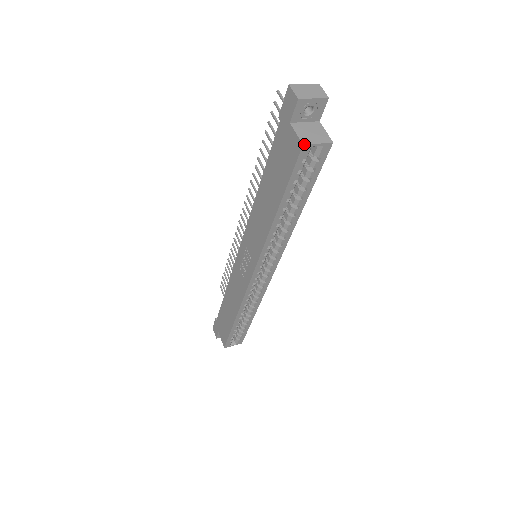
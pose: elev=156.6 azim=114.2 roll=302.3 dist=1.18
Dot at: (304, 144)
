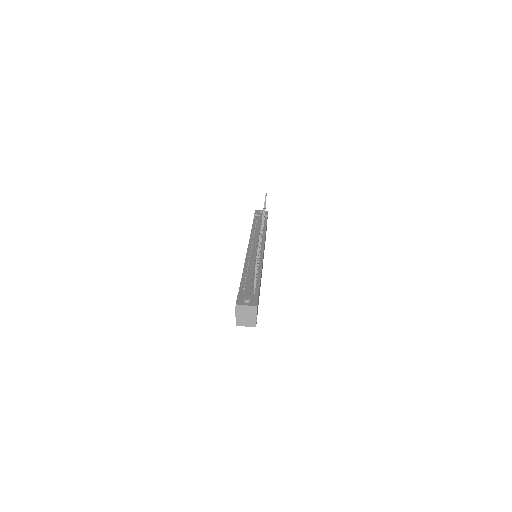
Dot at: (237, 325)
